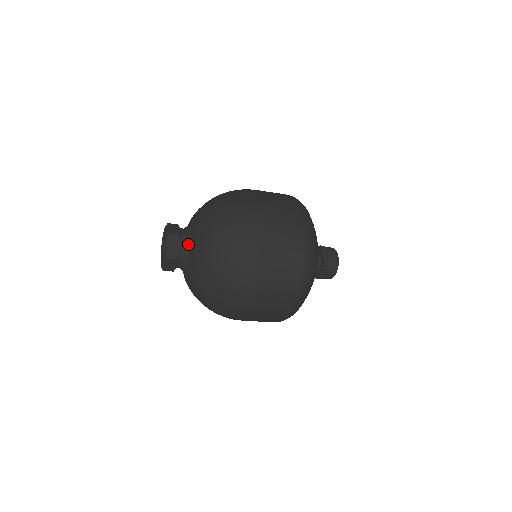
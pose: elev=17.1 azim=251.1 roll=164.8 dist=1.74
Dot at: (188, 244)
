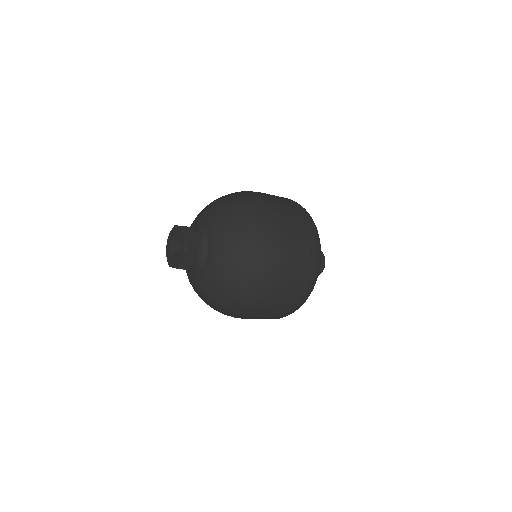
Dot at: (204, 235)
